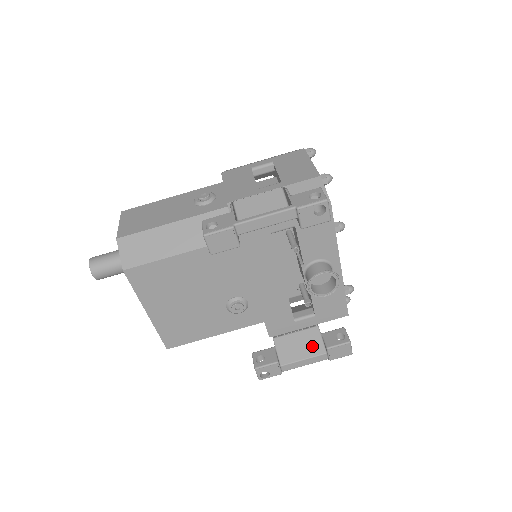
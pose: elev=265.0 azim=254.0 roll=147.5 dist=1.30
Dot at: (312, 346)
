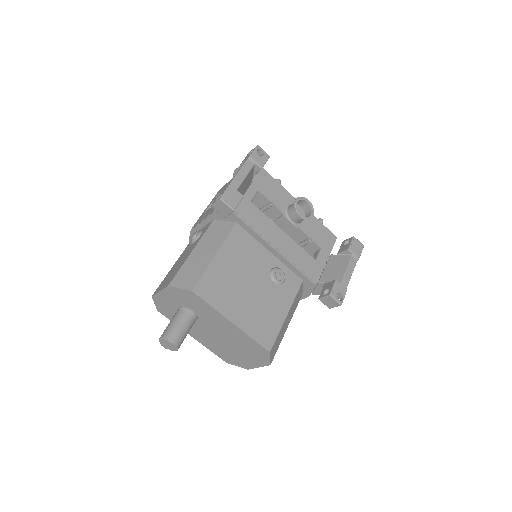
Dot at: (341, 262)
